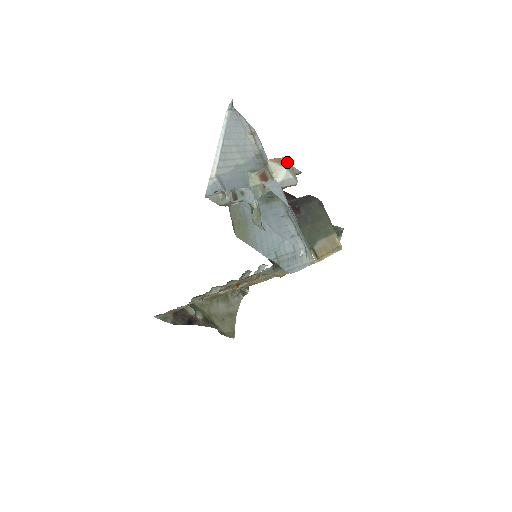
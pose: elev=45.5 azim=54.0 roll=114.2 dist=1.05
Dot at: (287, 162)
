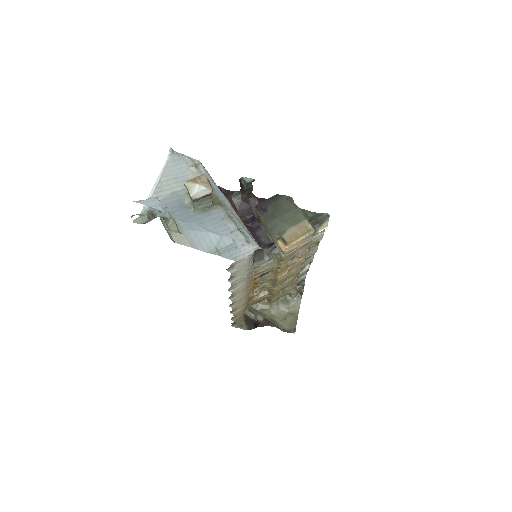
Dot at: (200, 179)
